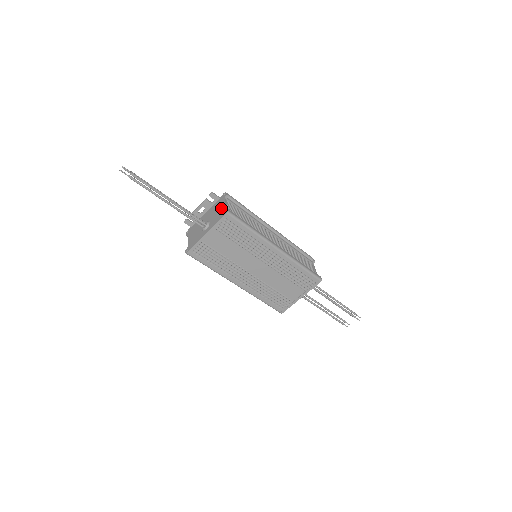
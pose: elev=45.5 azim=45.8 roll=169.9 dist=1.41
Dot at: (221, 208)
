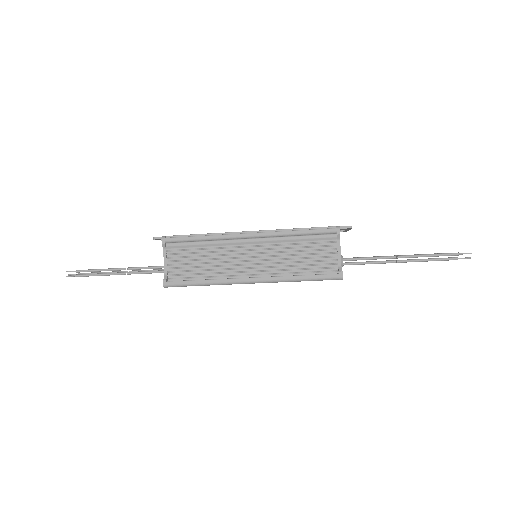
Dot at: (165, 265)
